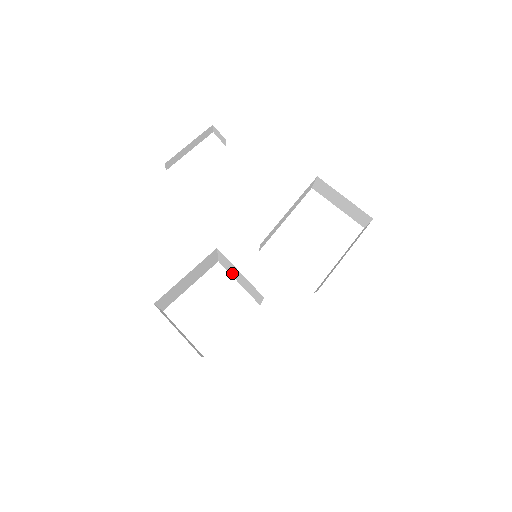
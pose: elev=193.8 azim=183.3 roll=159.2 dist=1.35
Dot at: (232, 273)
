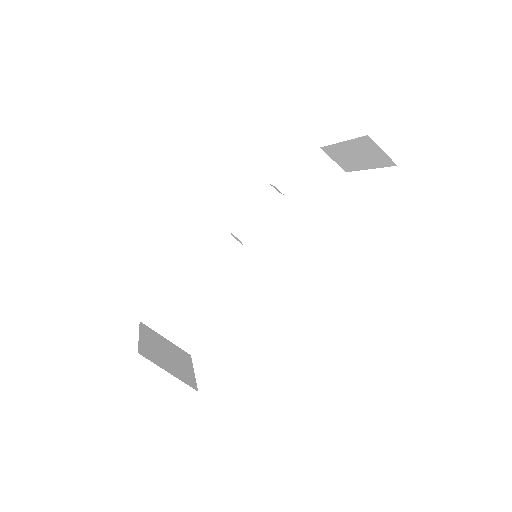
Dot at: occluded
